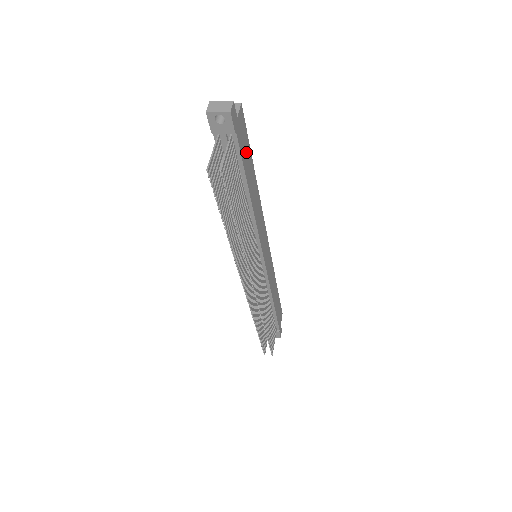
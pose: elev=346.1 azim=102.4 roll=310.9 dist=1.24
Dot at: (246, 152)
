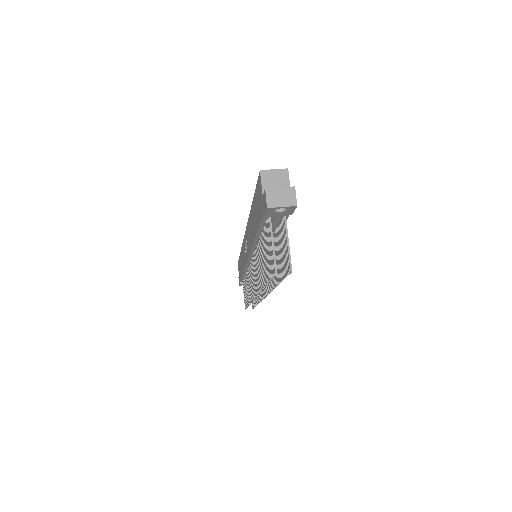
Dot at: occluded
